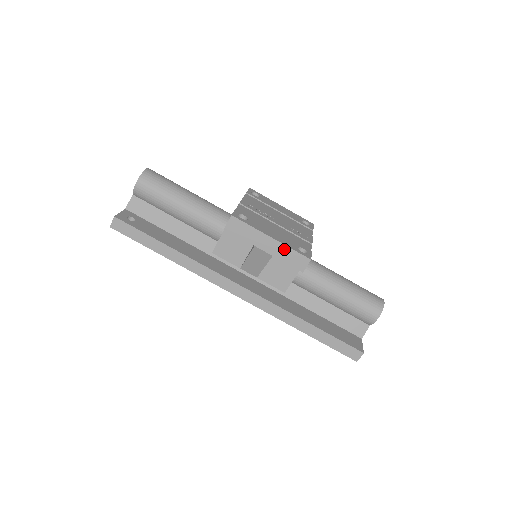
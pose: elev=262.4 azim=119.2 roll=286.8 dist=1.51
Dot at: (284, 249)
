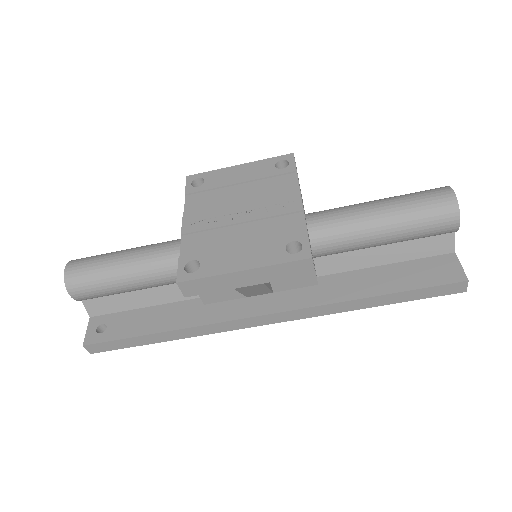
Dot at: (269, 270)
